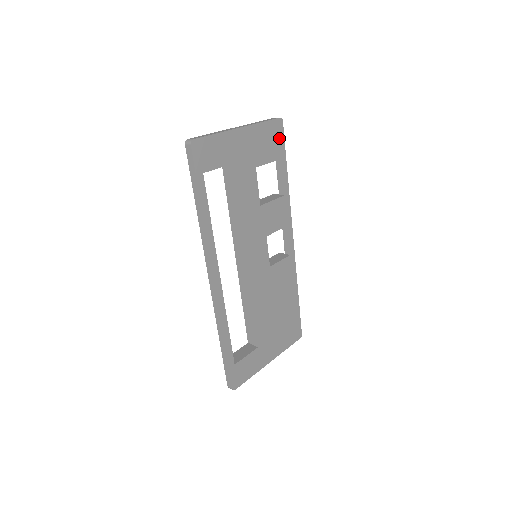
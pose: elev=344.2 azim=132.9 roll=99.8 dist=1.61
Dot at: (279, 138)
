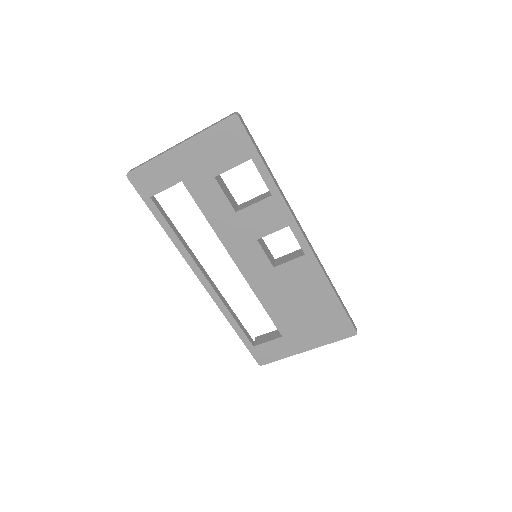
Dot at: (240, 137)
